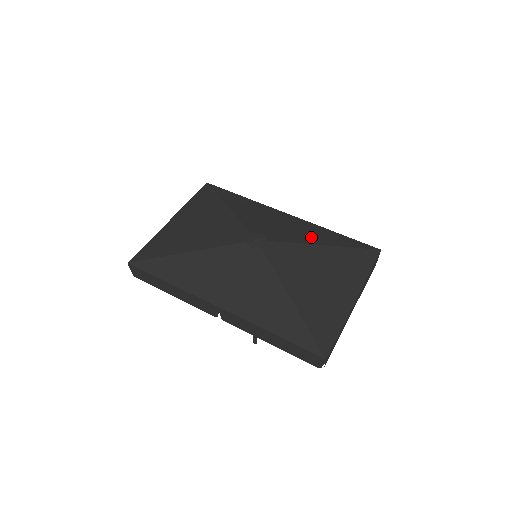
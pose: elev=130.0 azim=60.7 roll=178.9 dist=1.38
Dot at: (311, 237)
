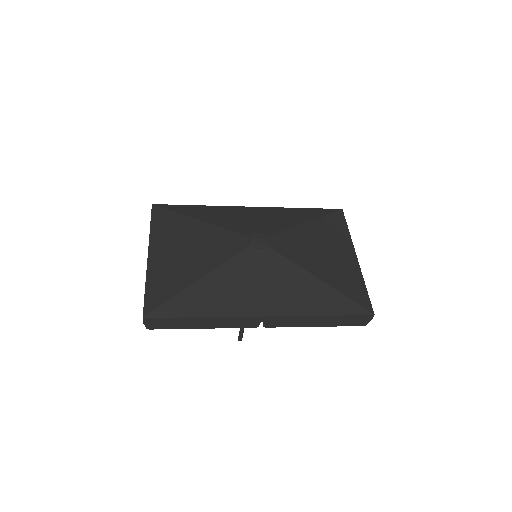
Dot at: (291, 220)
